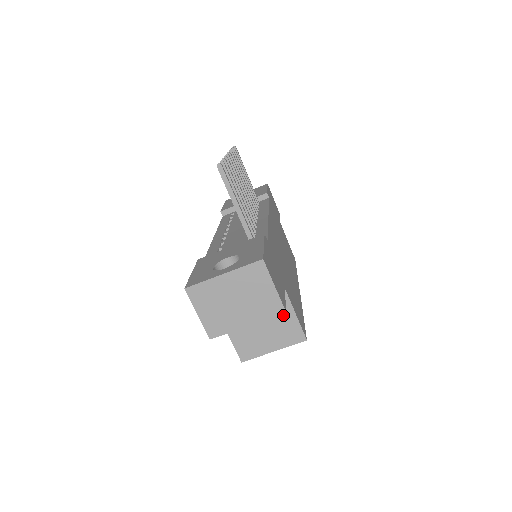
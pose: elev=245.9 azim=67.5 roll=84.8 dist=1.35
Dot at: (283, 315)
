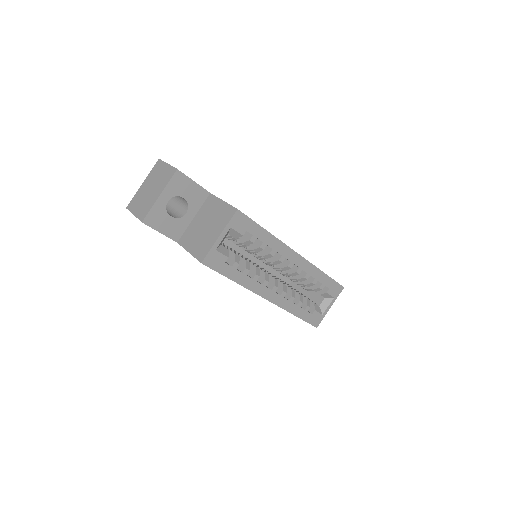
Dot at: (216, 208)
